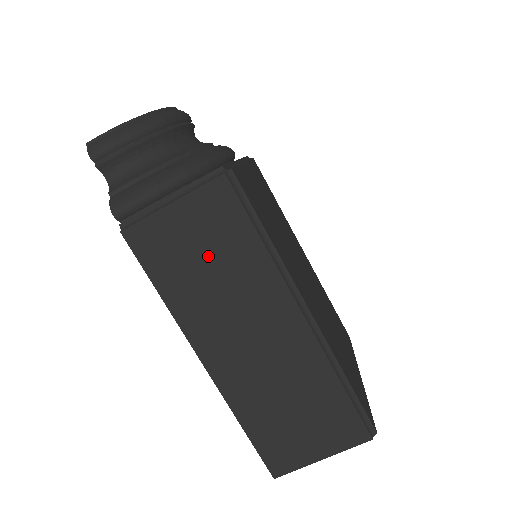
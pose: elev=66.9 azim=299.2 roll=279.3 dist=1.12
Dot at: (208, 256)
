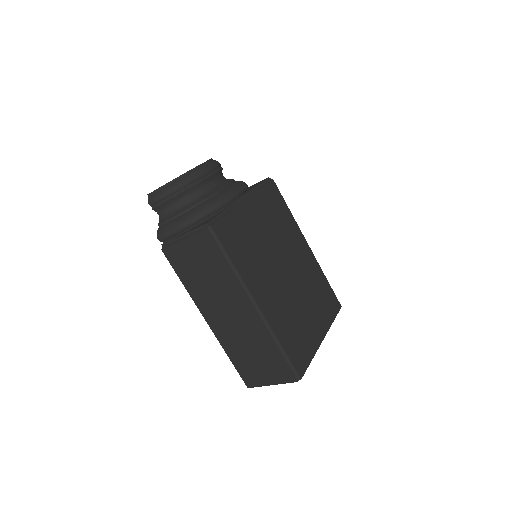
Dot at: (203, 269)
